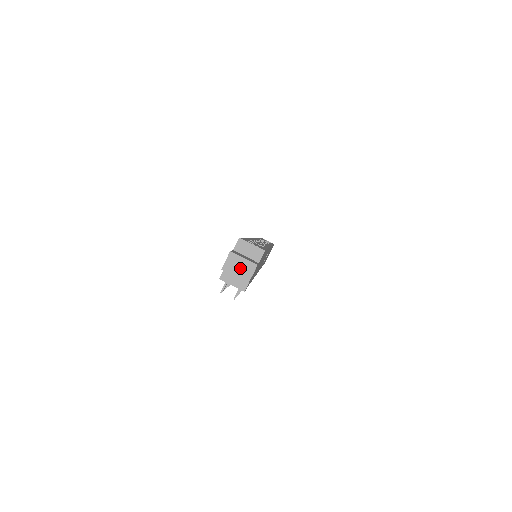
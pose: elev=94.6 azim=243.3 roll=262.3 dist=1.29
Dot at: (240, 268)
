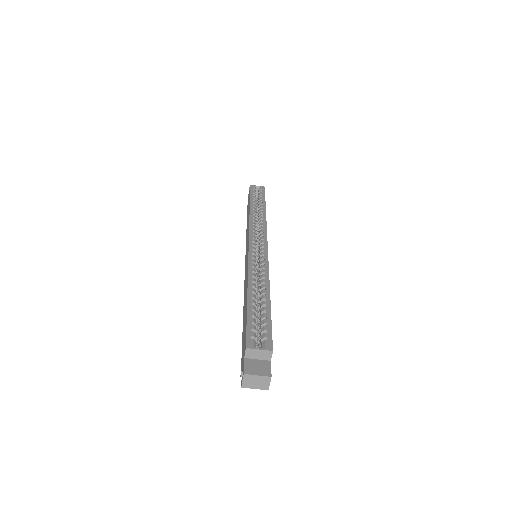
Dot at: (257, 383)
